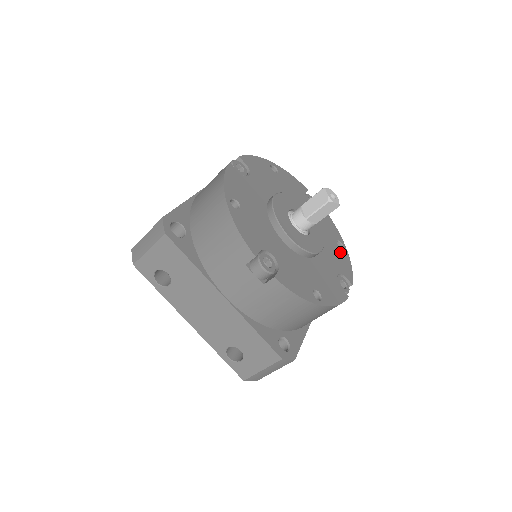
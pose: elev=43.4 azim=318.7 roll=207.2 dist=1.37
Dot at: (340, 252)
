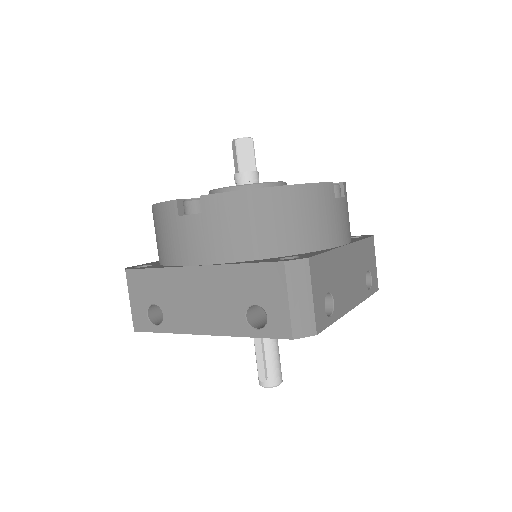
Dot at: occluded
